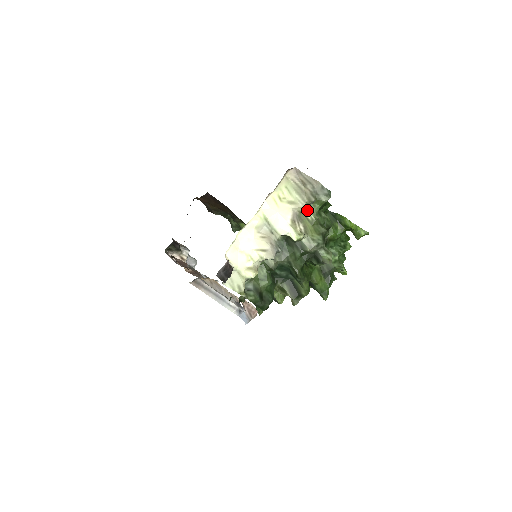
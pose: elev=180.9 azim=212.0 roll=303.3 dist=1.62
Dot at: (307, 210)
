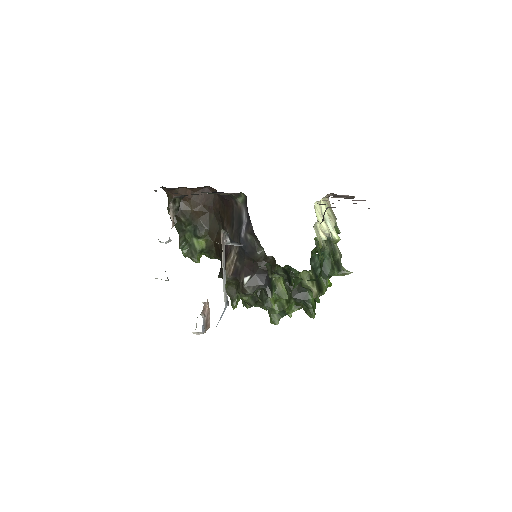
Dot at: (334, 228)
